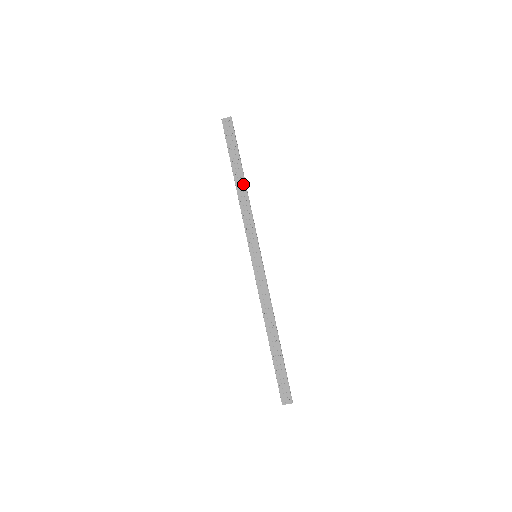
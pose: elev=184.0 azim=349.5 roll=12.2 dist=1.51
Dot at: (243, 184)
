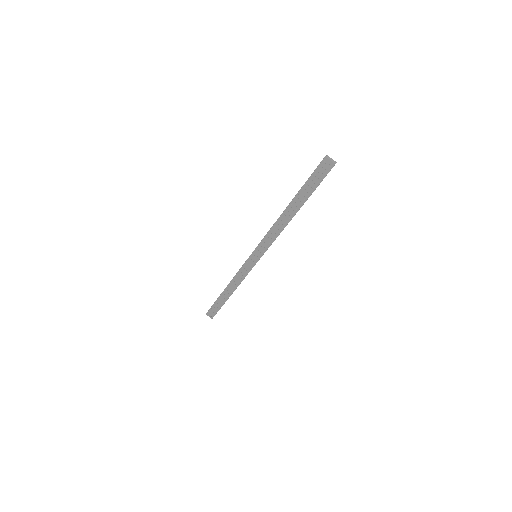
Dot at: (291, 216)
